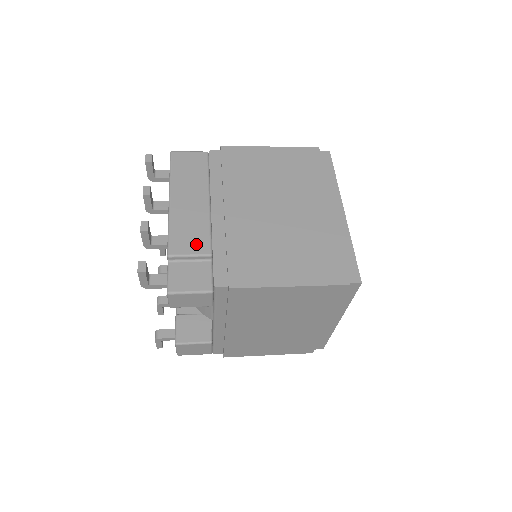
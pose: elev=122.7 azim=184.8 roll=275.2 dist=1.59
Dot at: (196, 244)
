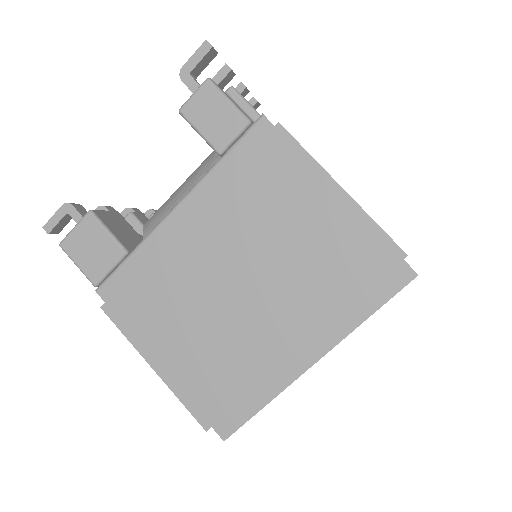
Dot at: occluded
